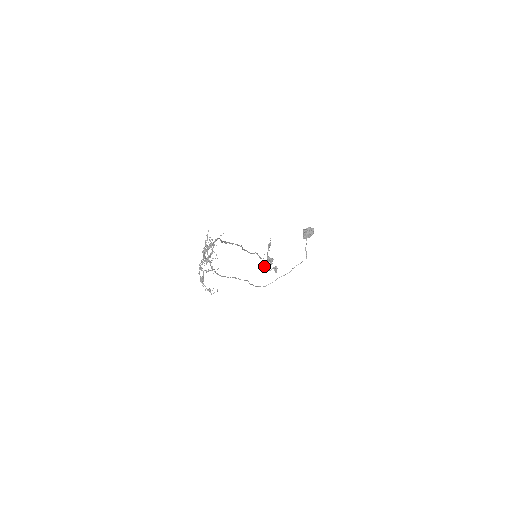
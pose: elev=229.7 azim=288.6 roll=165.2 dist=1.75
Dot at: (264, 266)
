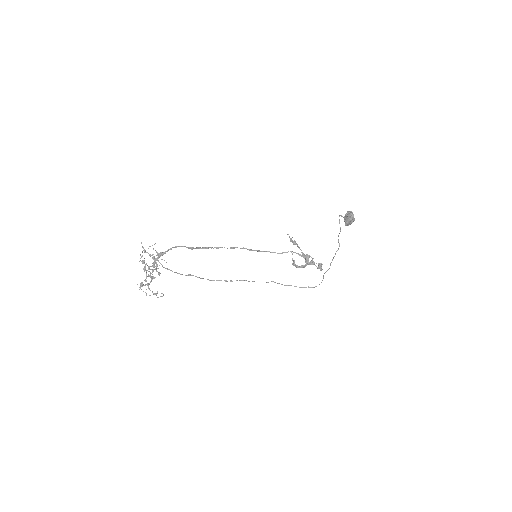
Dot at: occluded
